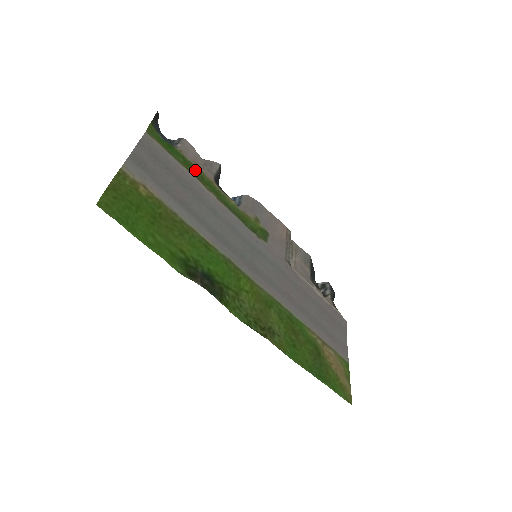
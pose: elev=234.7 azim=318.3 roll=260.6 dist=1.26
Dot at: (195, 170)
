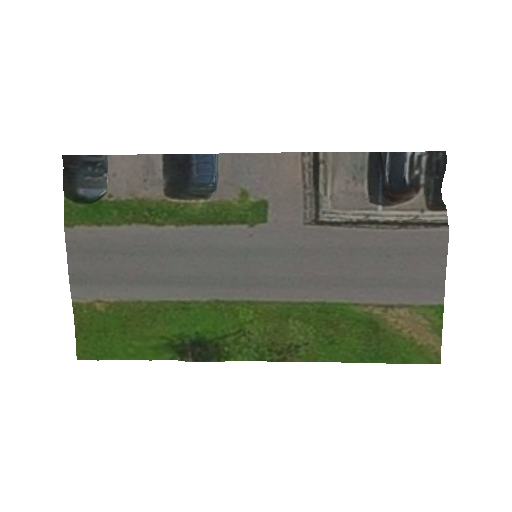
Dot at: (137, 207)
